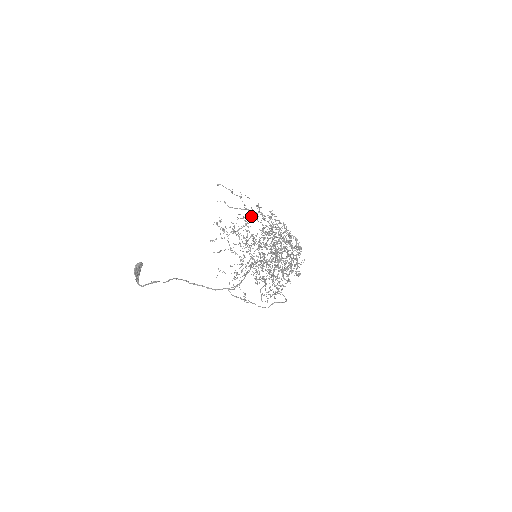
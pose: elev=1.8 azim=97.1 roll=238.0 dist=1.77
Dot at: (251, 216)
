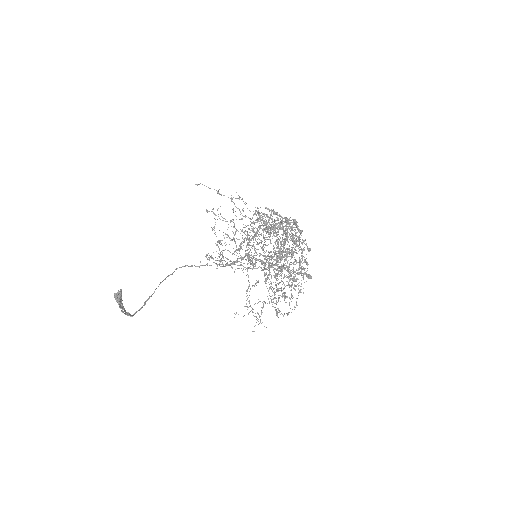
Dot at: (252, 228)
